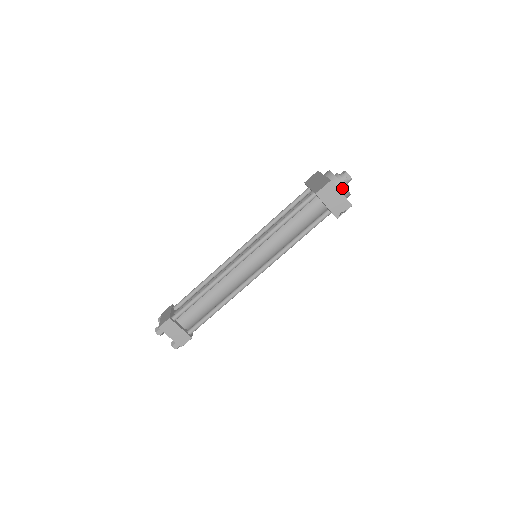
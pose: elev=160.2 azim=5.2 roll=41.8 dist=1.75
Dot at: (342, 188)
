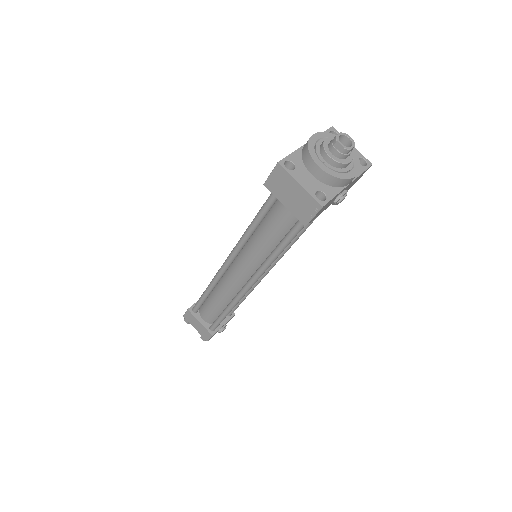
Dot at: (317, 171)
